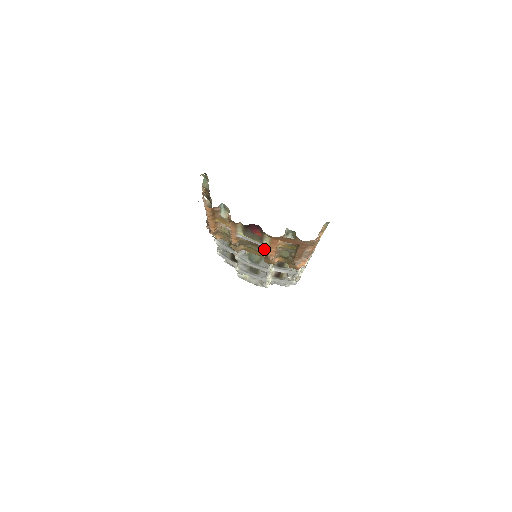
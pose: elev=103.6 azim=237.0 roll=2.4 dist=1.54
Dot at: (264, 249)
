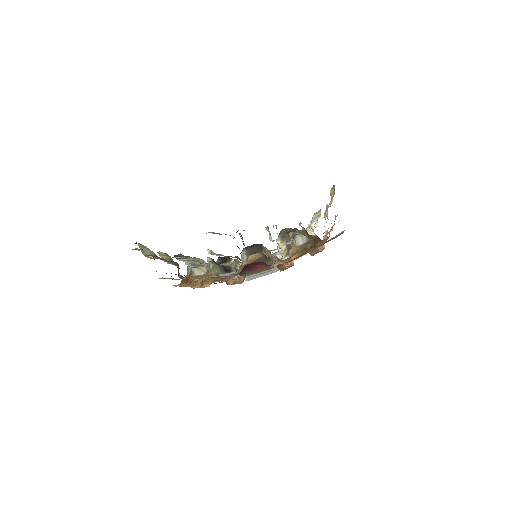
Dot at: (271, 262)
